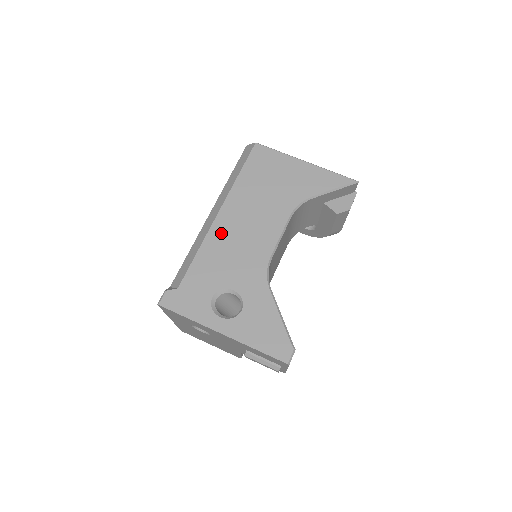
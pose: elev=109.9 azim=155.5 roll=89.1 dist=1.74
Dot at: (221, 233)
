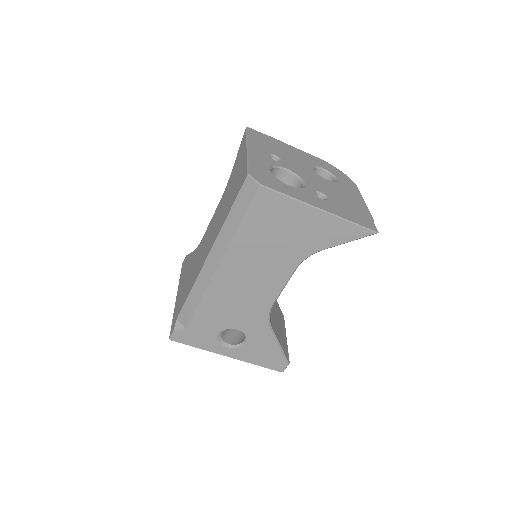
Dot at: (222, 286)
